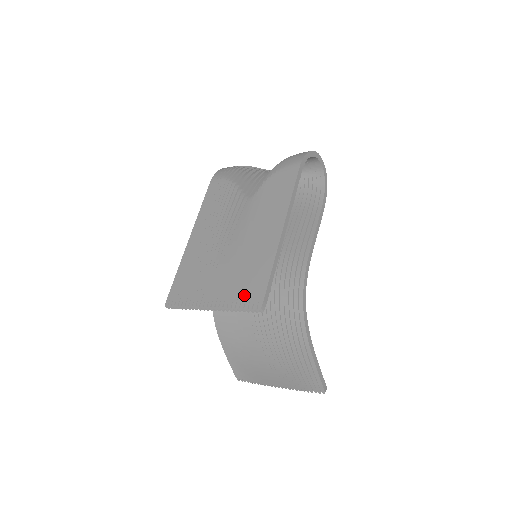
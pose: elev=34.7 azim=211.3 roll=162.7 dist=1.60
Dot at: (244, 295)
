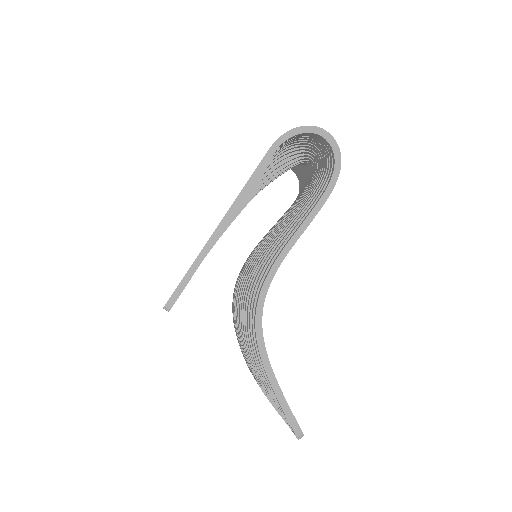
Dot at: occluded
